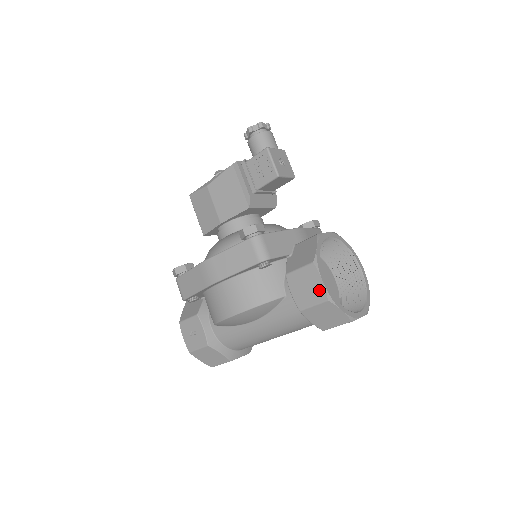
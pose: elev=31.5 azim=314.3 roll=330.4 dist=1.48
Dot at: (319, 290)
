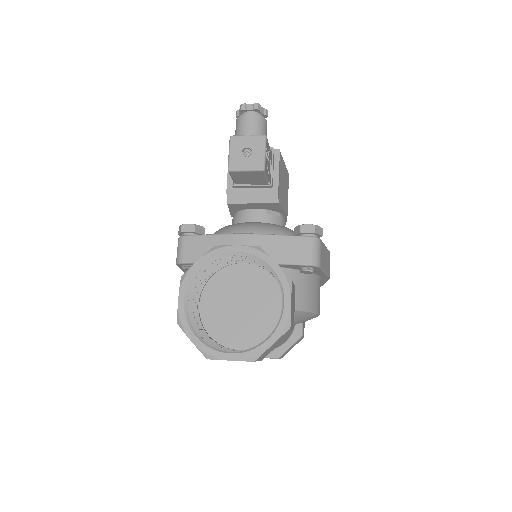
Dot at: occluded
